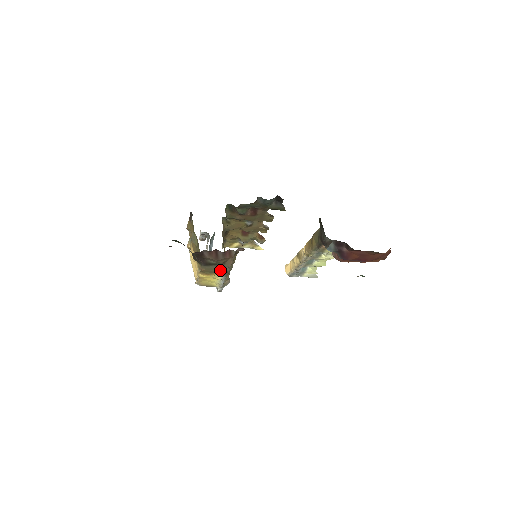
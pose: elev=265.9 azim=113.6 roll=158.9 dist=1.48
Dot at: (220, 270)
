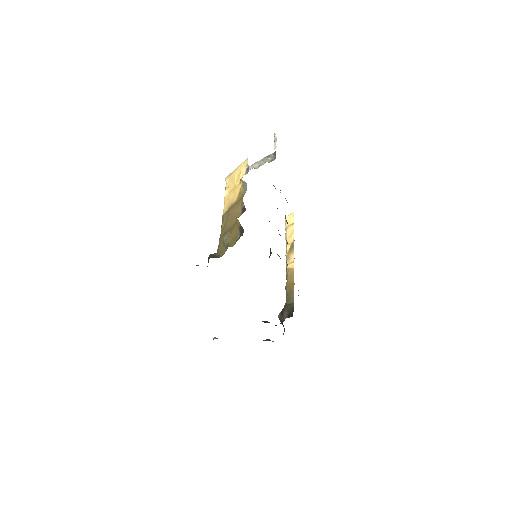
Dot at: occluded
